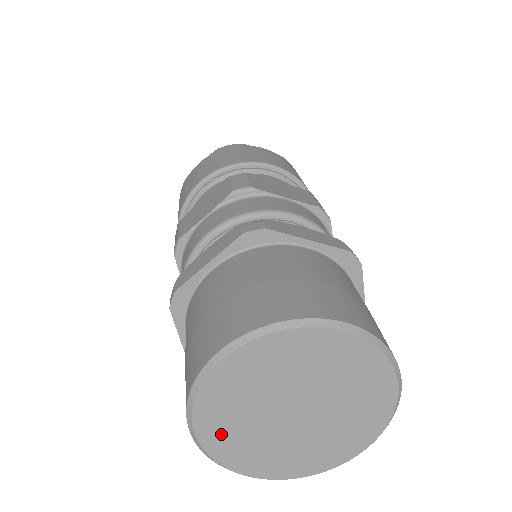
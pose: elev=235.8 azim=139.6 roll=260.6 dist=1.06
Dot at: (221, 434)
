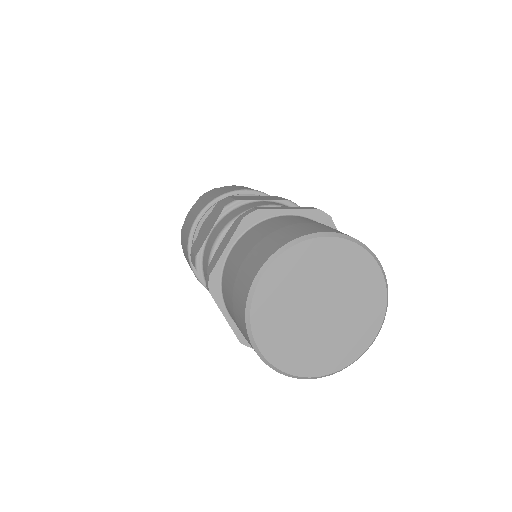
Dot at: (276, 344)
